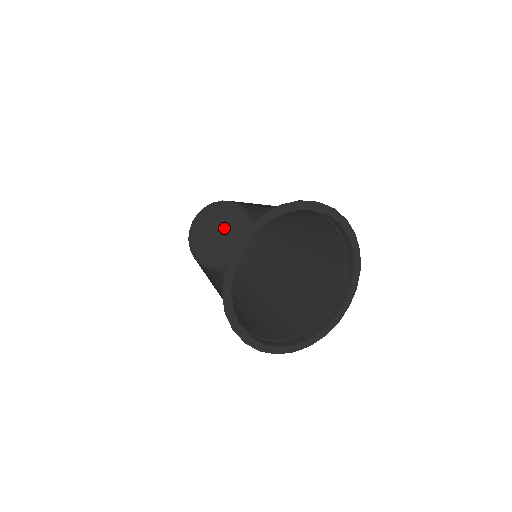
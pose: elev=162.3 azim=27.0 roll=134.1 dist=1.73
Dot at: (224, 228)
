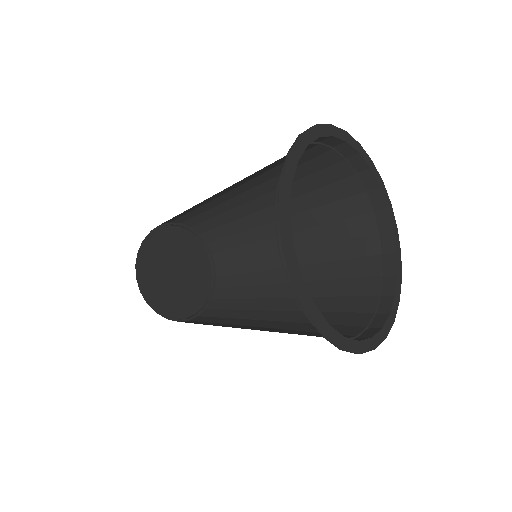
Dot at: (181, 262)
